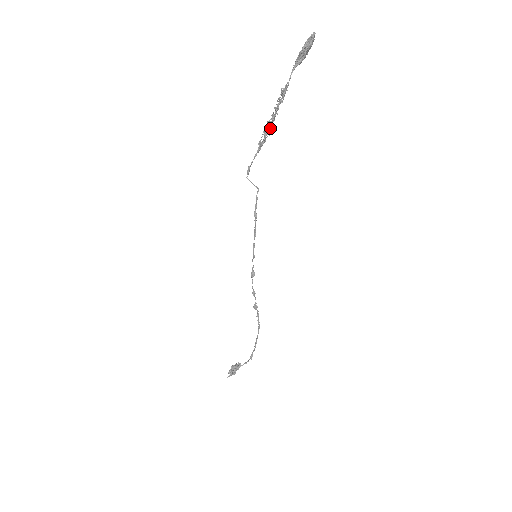
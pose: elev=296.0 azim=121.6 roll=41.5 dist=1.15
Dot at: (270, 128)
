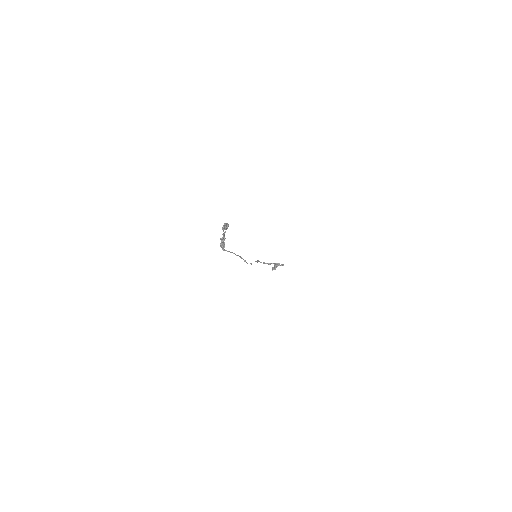
Dot at: (224, 245)
